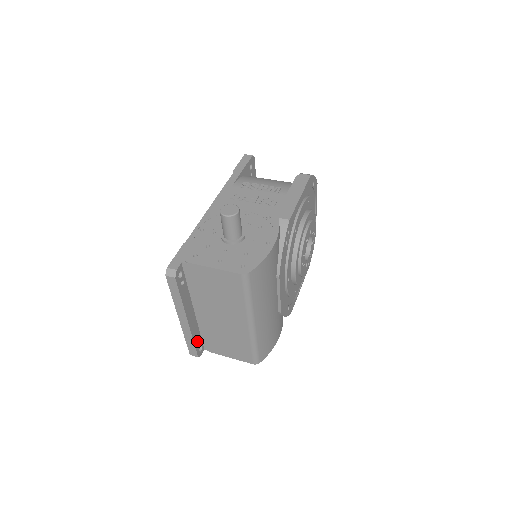
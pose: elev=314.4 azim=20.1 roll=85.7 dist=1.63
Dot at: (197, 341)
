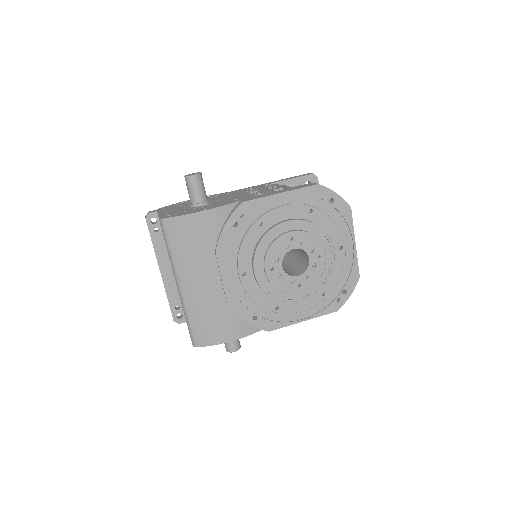
Dot at: (175, 304)
